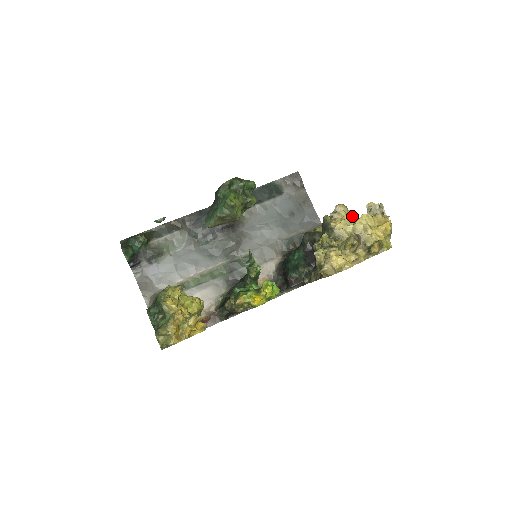
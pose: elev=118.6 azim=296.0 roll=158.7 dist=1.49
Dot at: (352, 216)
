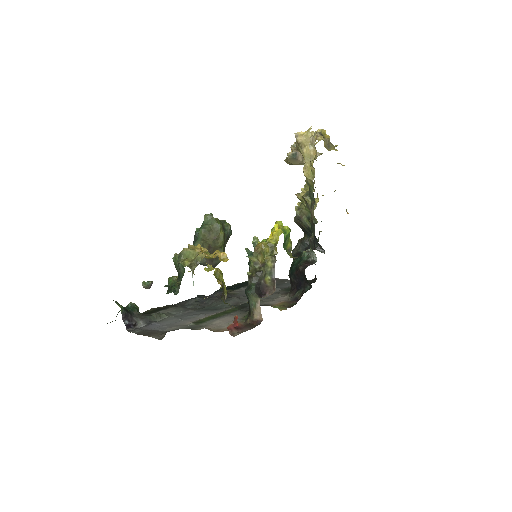
Dot at: occluded
